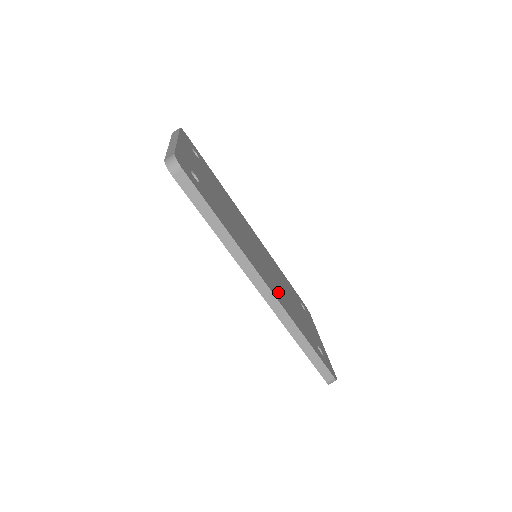
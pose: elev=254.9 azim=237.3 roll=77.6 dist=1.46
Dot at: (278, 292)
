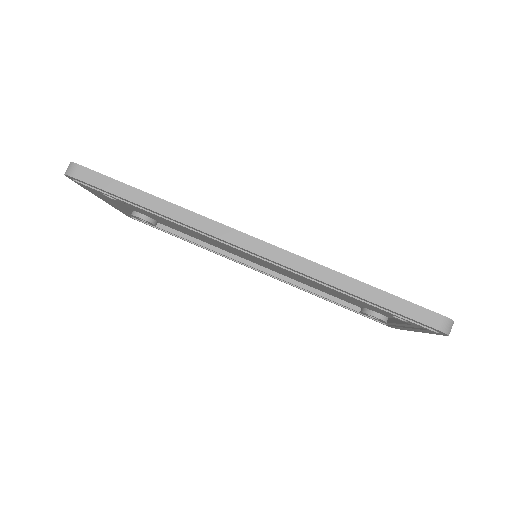
Dot at: occluded
